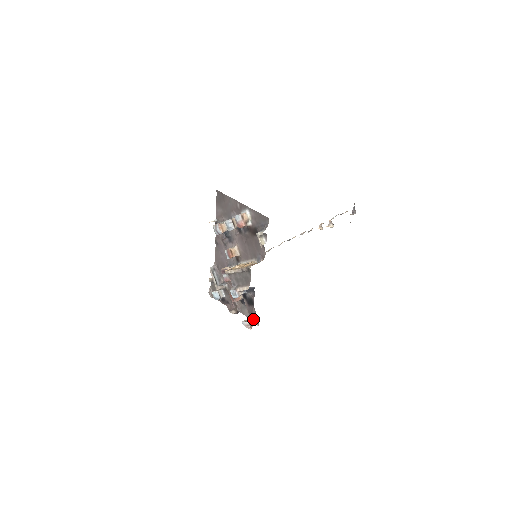
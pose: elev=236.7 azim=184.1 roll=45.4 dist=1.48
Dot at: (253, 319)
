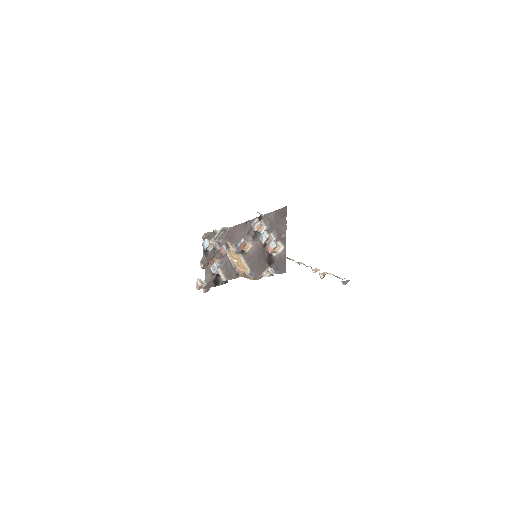
Dot at: occluded
